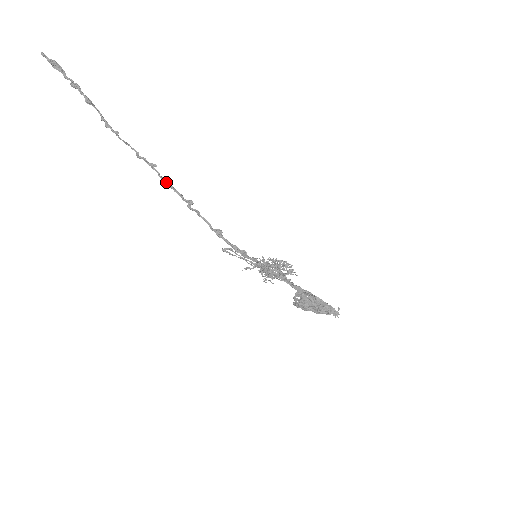
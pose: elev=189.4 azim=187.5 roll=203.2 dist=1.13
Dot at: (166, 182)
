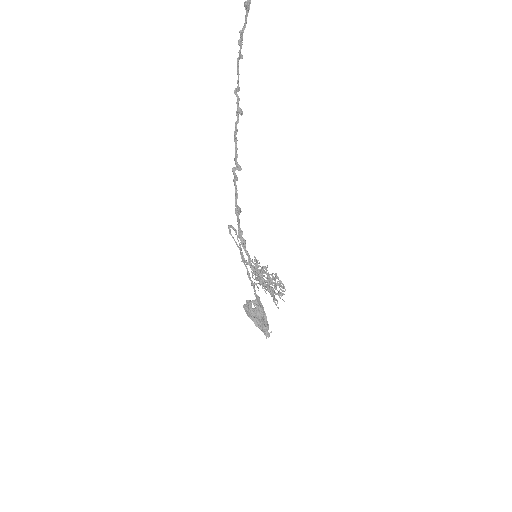
Dot at: (236, 134)
